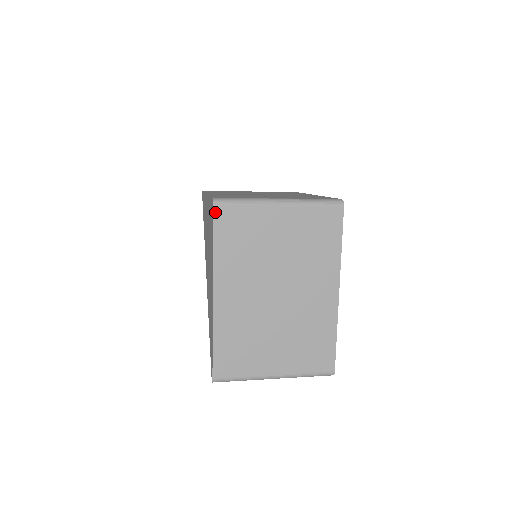
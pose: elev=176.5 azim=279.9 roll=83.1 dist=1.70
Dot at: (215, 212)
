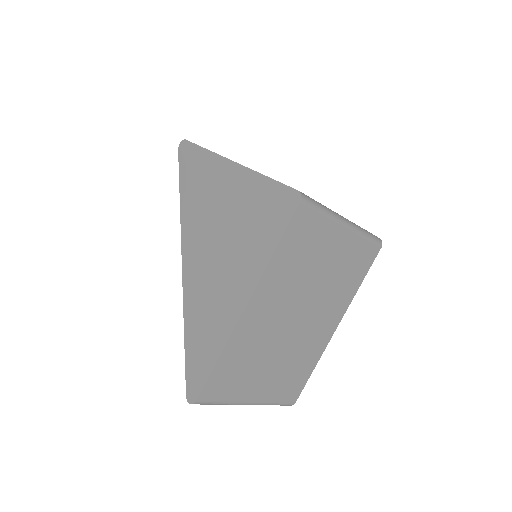
Dot at: (298, 210)
